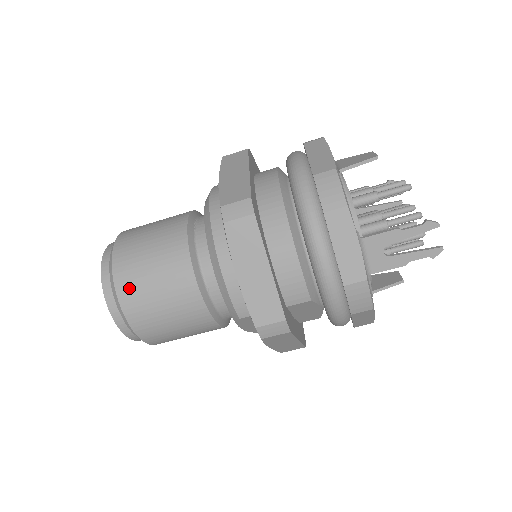
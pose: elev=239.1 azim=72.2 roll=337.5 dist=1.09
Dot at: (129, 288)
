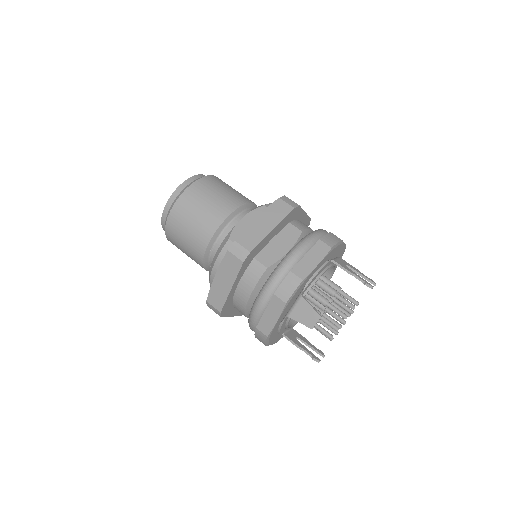
Dot at: occluded
